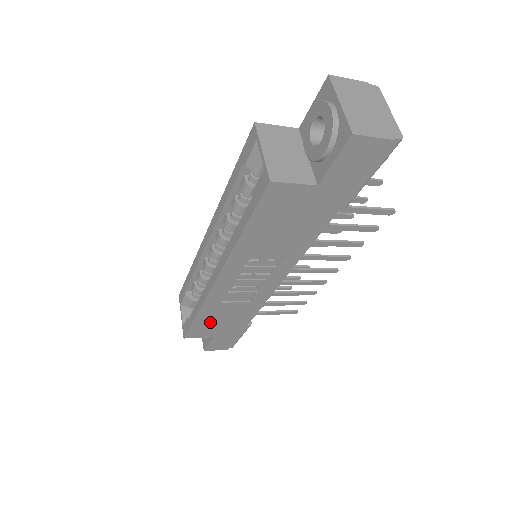
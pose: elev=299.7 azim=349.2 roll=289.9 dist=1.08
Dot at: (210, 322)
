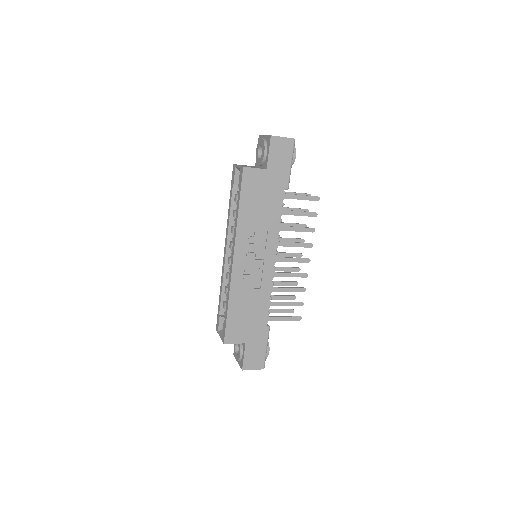
Dot at: (239, 318)
